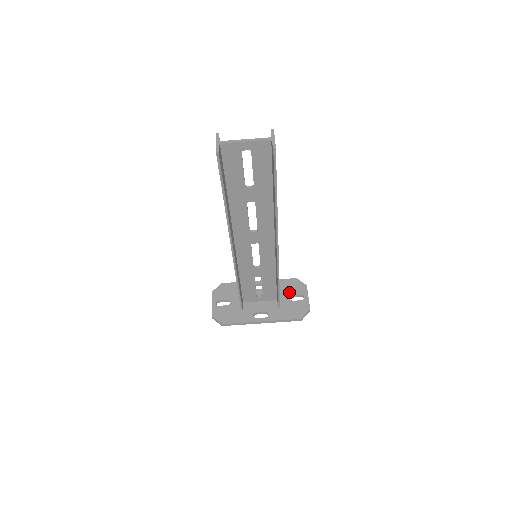
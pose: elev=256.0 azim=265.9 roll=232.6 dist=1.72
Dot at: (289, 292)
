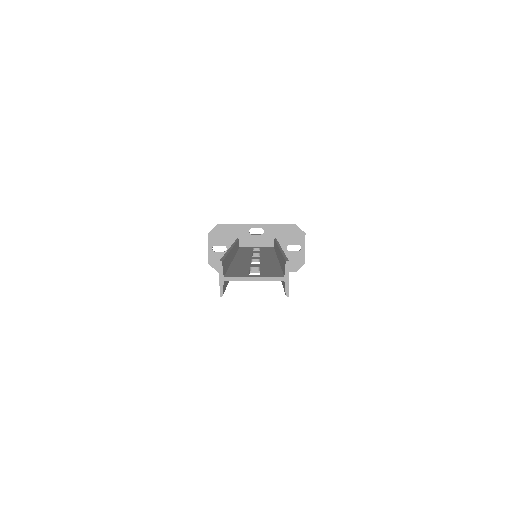
Dot at: (287, 241)
